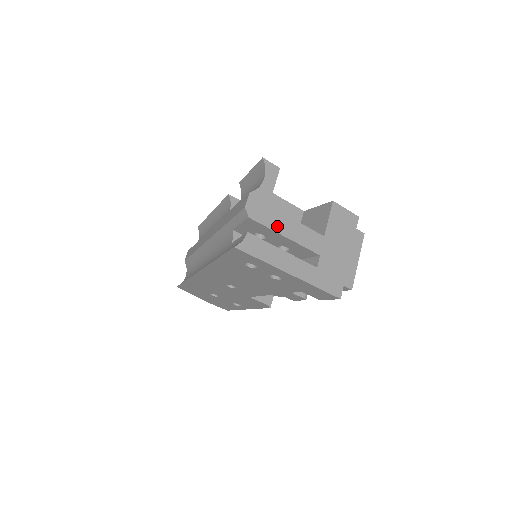
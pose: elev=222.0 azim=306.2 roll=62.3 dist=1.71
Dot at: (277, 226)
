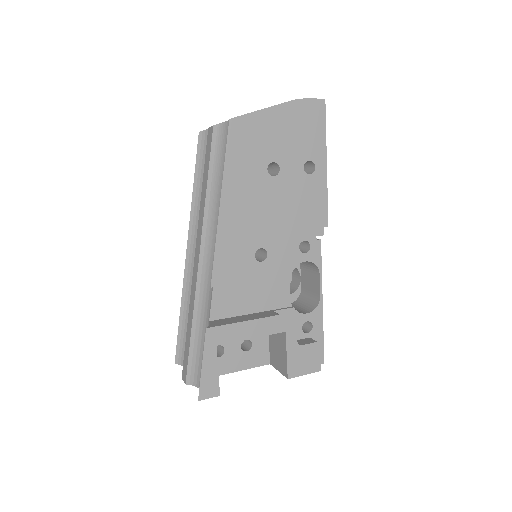
Dot at: occluded
